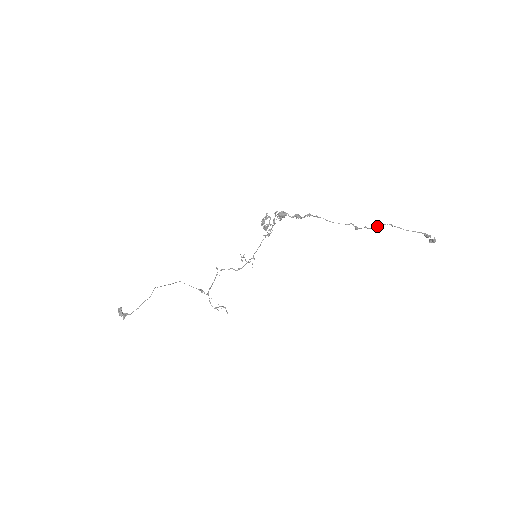
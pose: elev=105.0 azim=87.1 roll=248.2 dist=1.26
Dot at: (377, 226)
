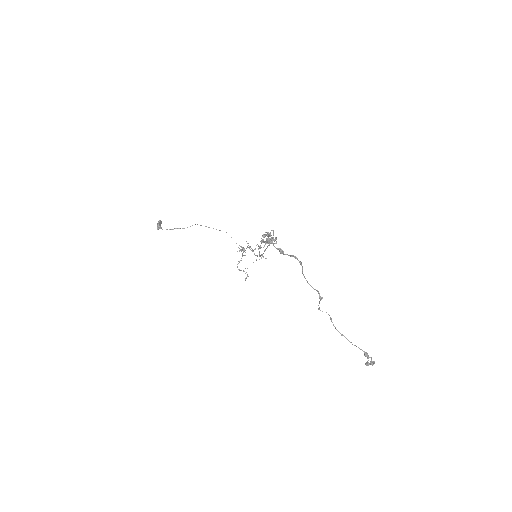
Dot at: (320, 310)
